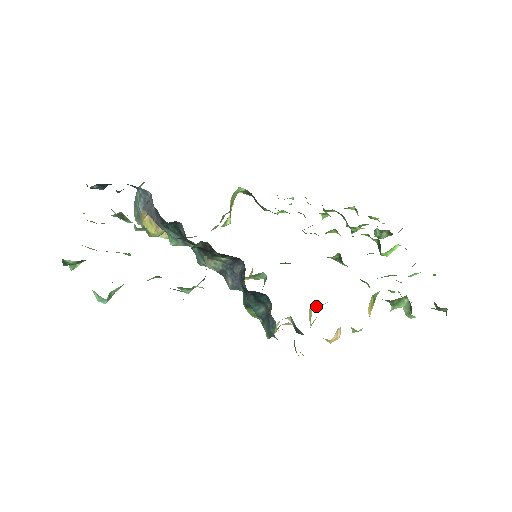
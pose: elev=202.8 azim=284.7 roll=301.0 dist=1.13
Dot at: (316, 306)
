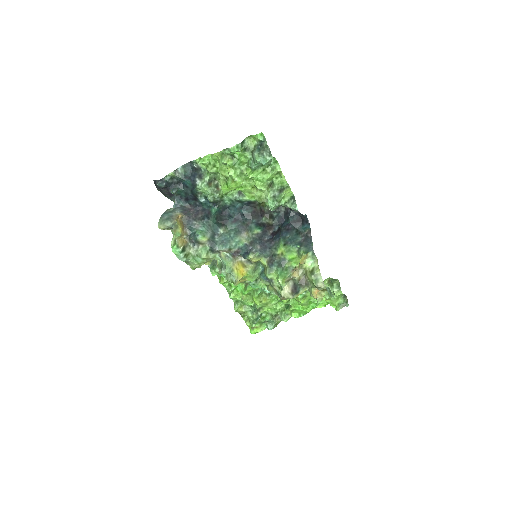
Dot at: occluded
